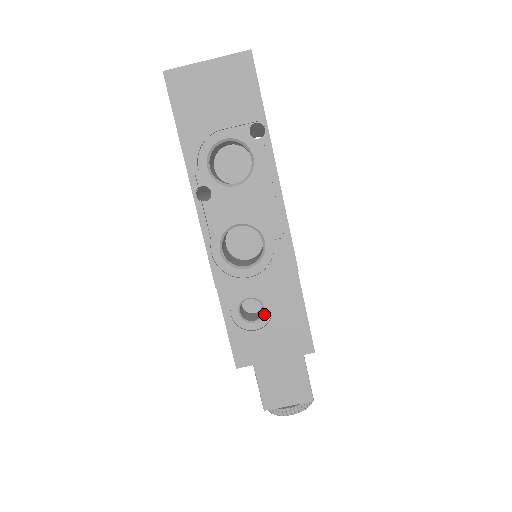
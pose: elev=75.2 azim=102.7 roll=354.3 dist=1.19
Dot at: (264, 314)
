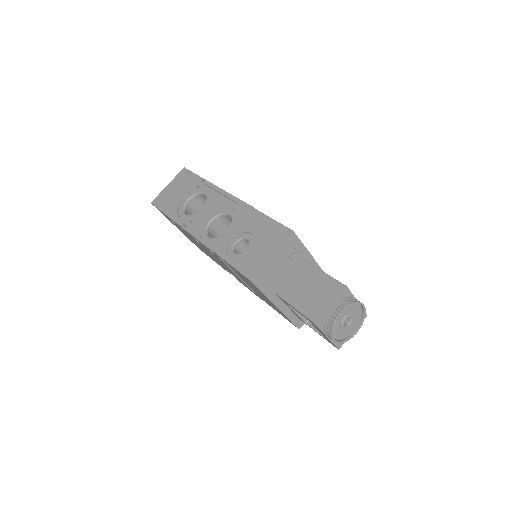
Dot at: (249, 241)
